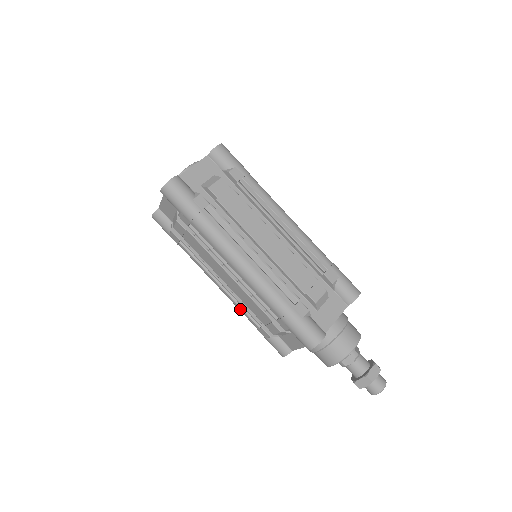
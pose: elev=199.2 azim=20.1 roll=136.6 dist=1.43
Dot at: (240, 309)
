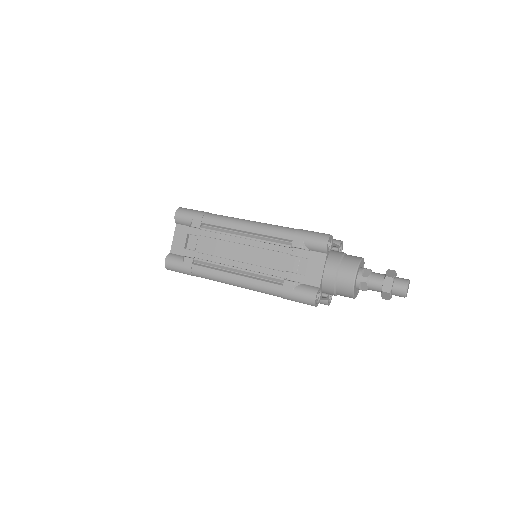
Dot at: occluded
